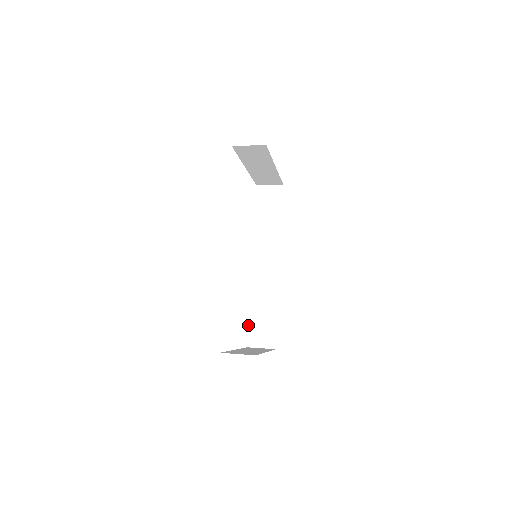
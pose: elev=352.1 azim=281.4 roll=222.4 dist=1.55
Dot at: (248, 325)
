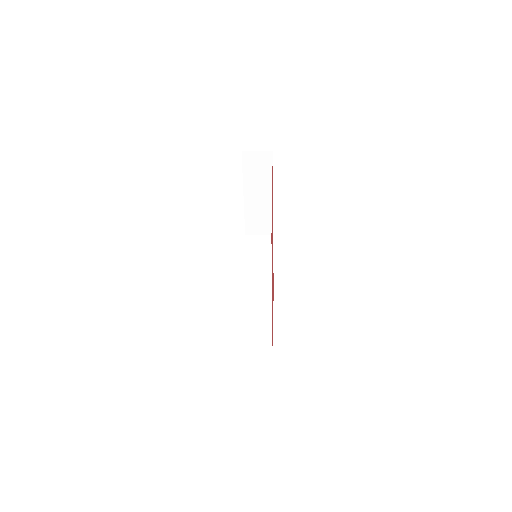
Dot at: (239, 349)
